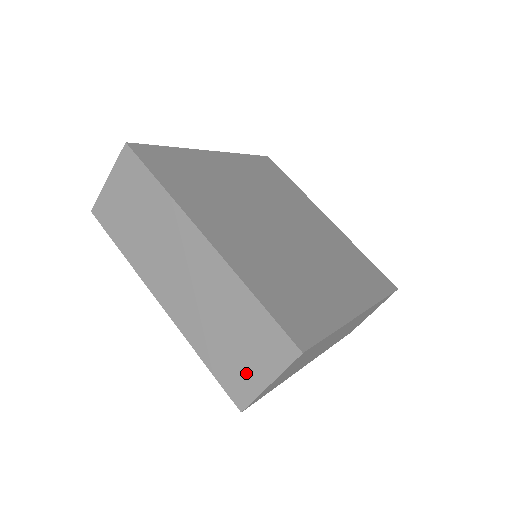
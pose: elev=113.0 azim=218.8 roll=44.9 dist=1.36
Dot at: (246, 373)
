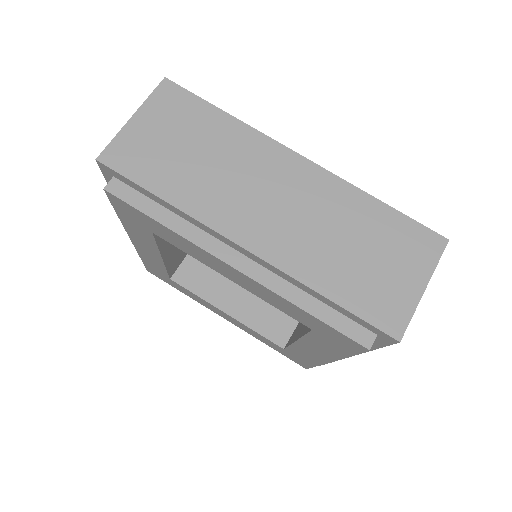
Dot at: (393, 288)
